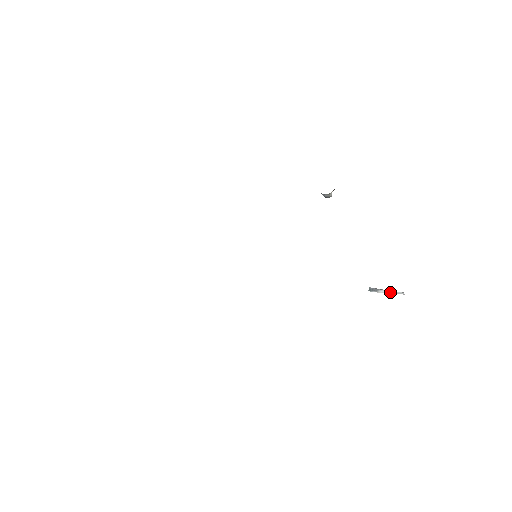
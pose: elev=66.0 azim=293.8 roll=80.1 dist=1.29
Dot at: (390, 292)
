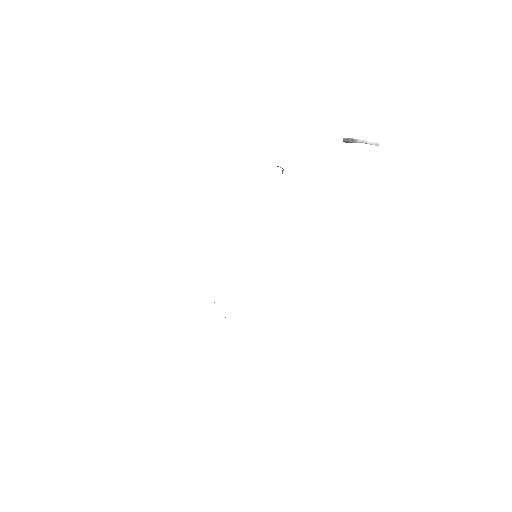
Dot at: occluded
